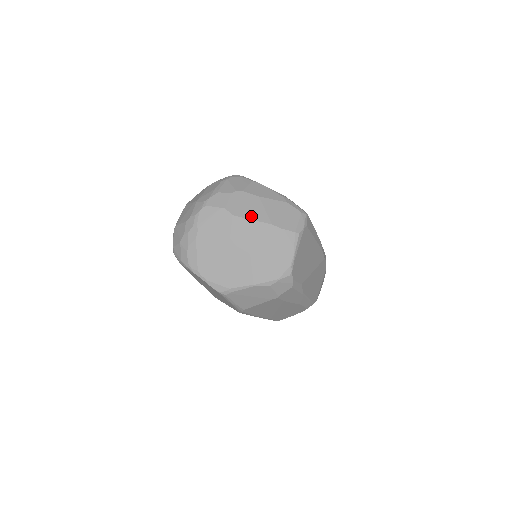
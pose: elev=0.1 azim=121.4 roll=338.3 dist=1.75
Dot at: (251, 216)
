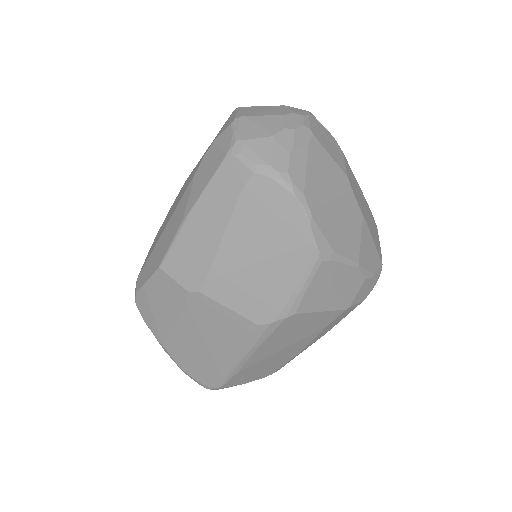
Dot at: (352, 172)
